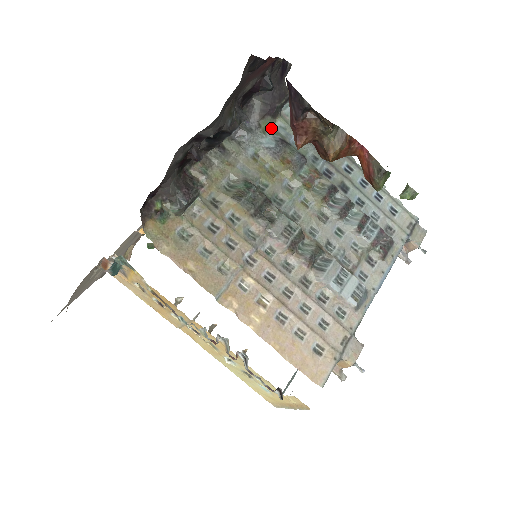
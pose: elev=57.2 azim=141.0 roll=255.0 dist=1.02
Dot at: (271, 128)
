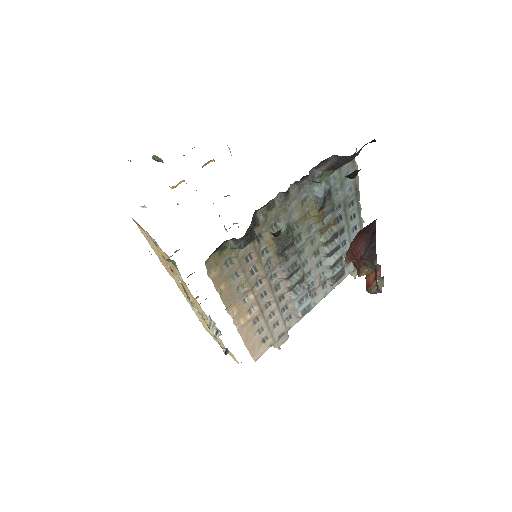
Dot at: (327, 177)
